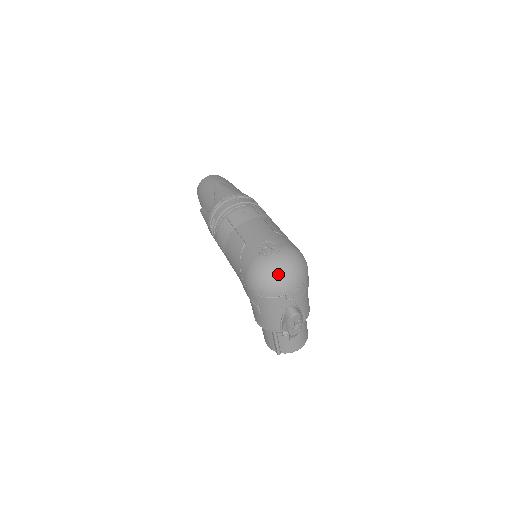
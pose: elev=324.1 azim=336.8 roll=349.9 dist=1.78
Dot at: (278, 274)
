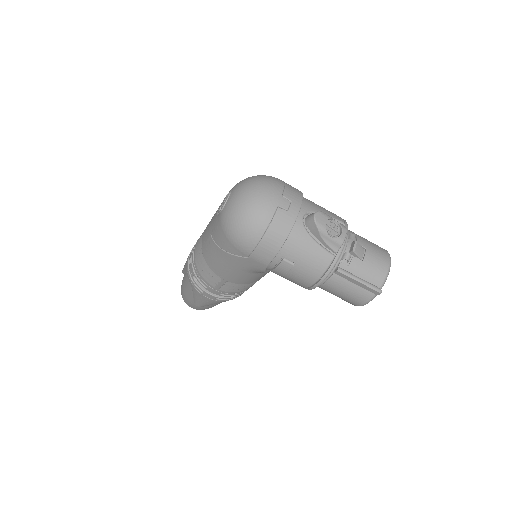
Dot at: (246, 198)
